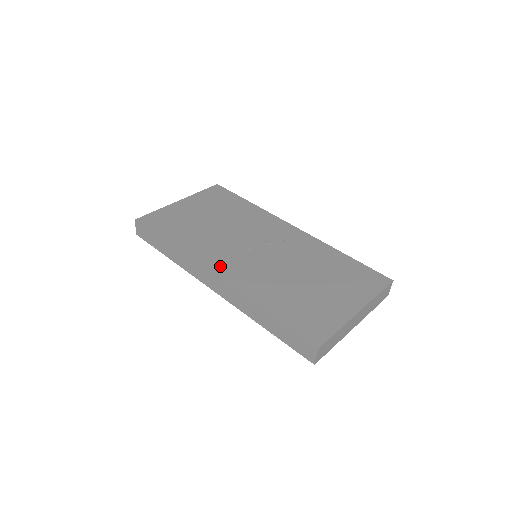
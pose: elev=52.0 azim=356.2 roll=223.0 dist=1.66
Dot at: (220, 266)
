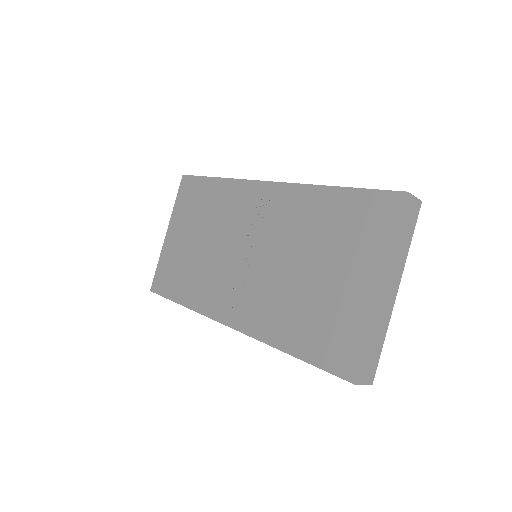
Dot at: (228, 309)
